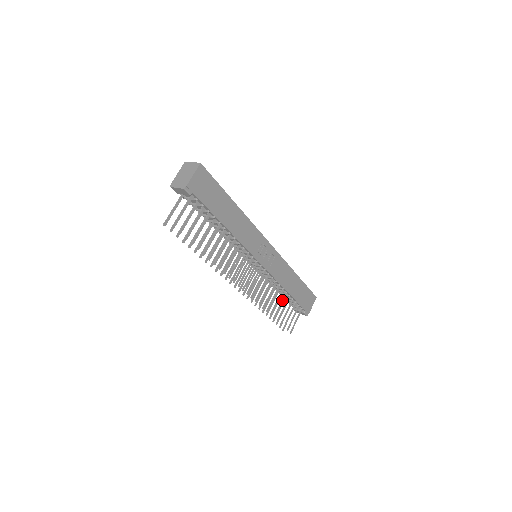
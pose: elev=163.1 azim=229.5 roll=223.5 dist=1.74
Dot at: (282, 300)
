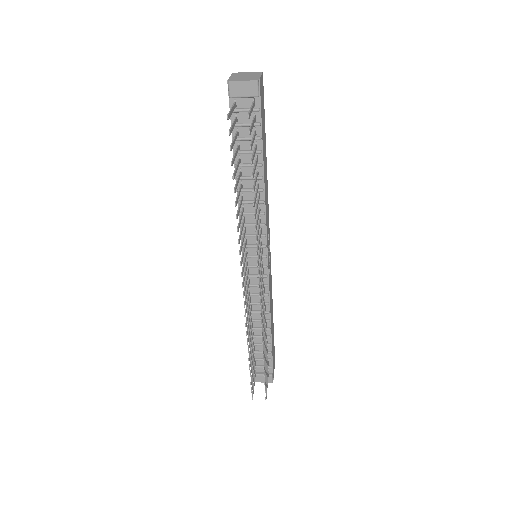
Dot at: (265, 339)
